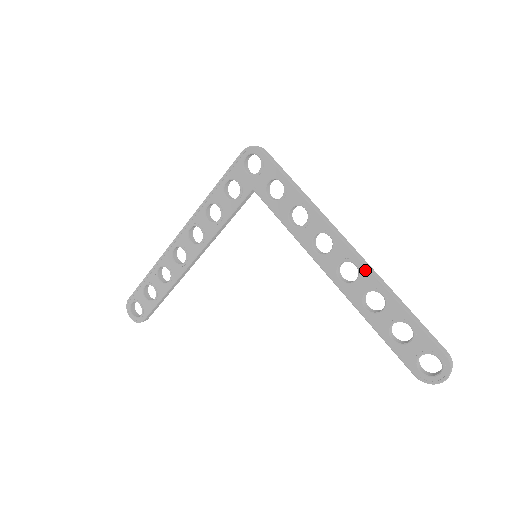
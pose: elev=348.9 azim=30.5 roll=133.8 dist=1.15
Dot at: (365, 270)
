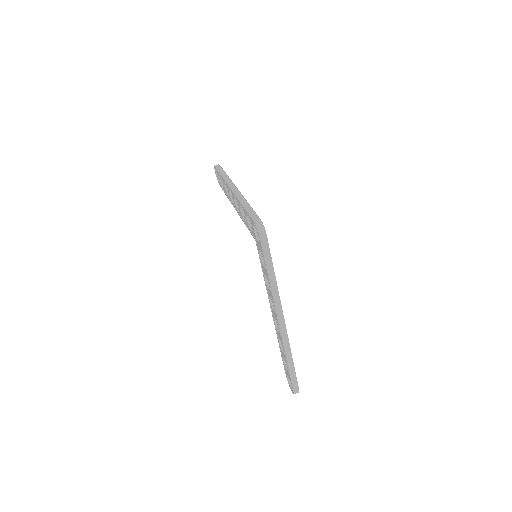
Dot at: (281, 337)
